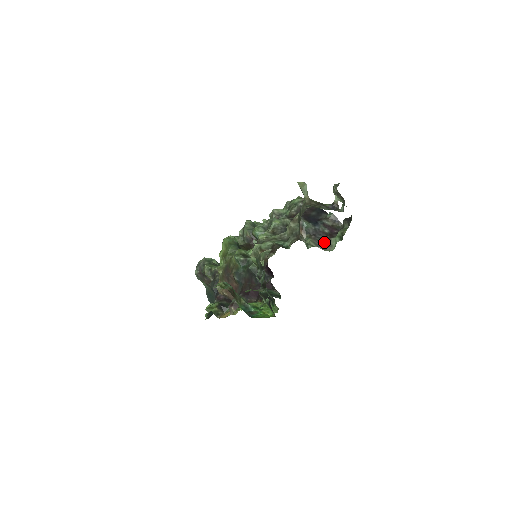
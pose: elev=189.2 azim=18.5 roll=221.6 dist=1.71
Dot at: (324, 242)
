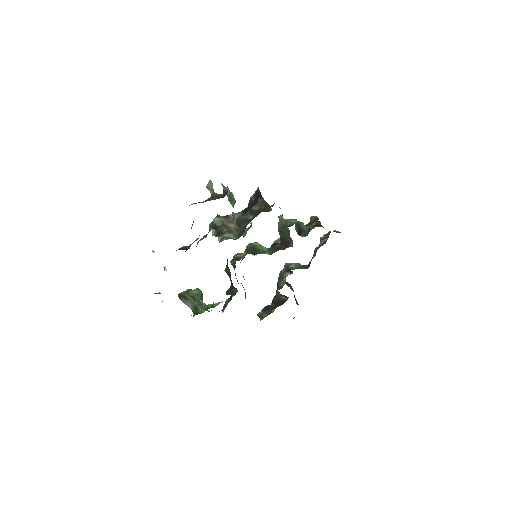
Dot at: (243, 231)
